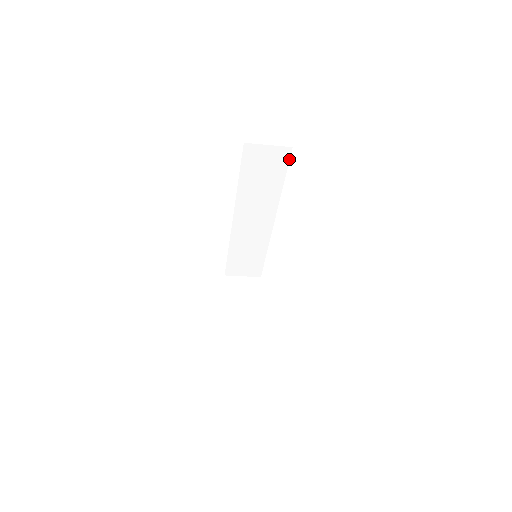
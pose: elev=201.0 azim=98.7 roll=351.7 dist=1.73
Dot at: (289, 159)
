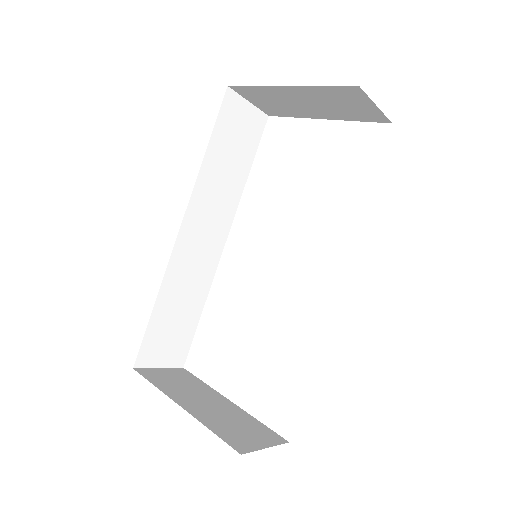
Dot at: occluded
